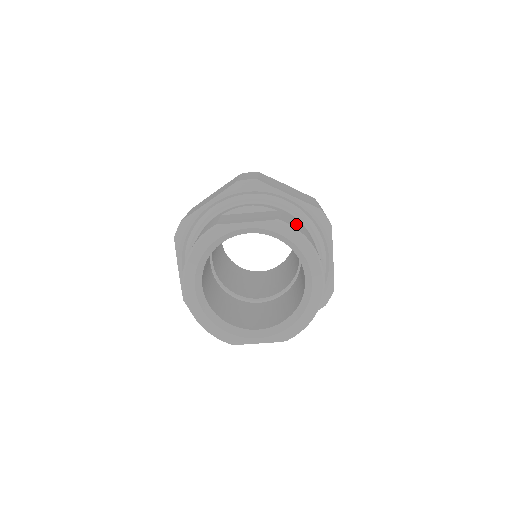
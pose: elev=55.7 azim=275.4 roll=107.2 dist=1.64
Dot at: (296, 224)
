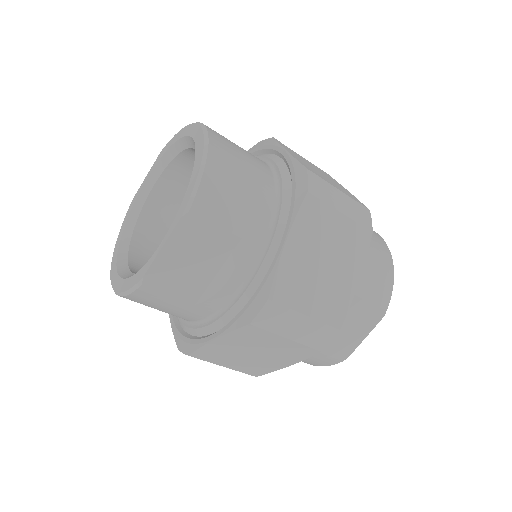
Dot at: occluded
